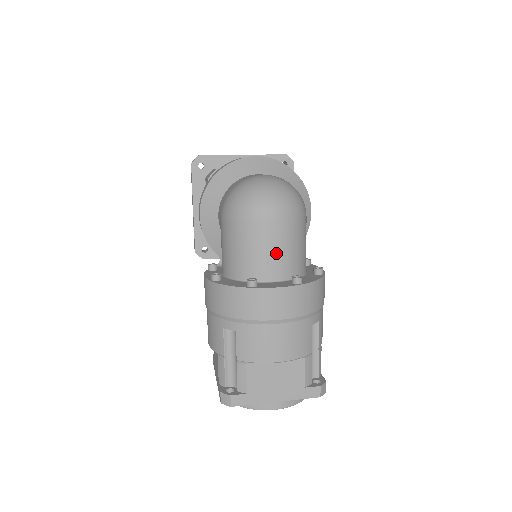
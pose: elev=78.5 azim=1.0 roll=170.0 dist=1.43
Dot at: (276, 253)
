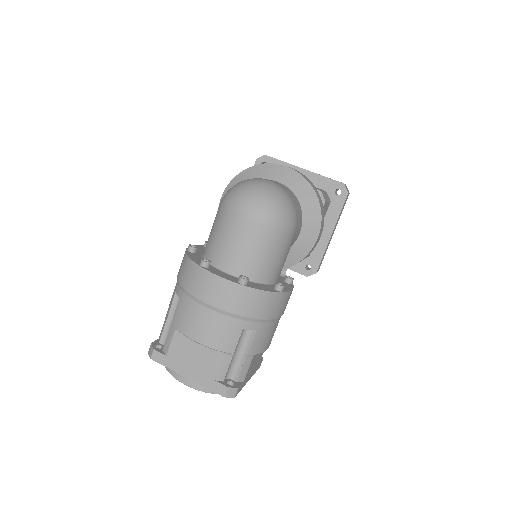
Dot at: (238, 249)
